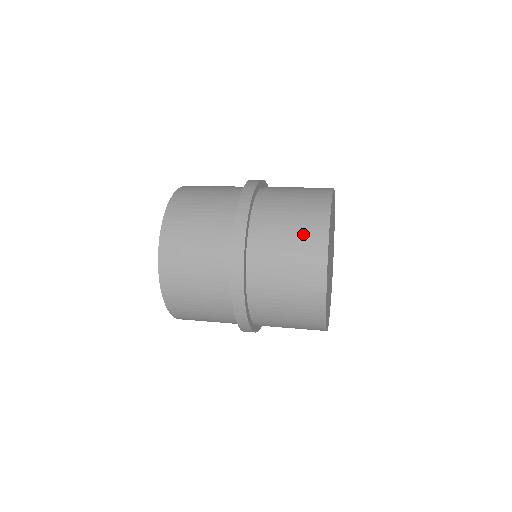
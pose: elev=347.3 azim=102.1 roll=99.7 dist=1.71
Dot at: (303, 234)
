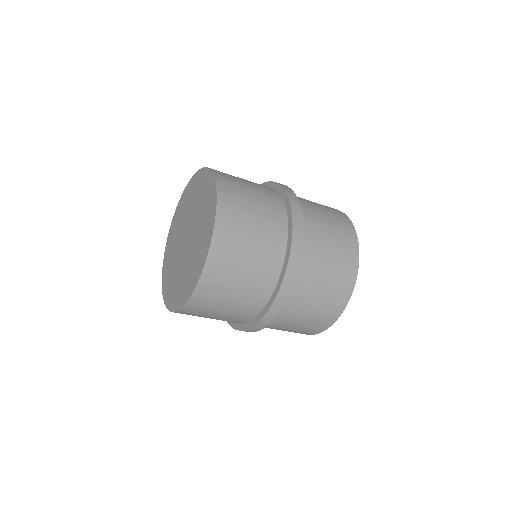
Dot at: occluded
